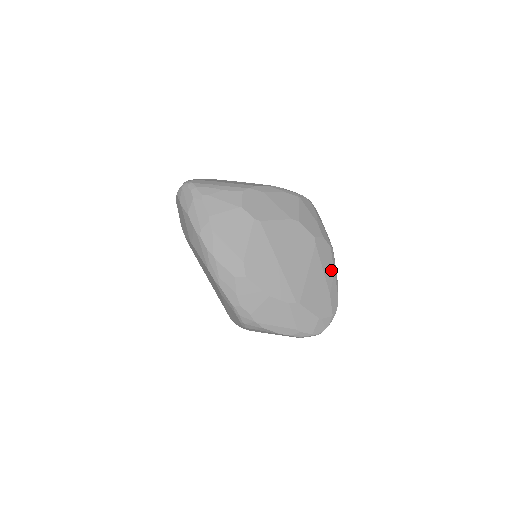
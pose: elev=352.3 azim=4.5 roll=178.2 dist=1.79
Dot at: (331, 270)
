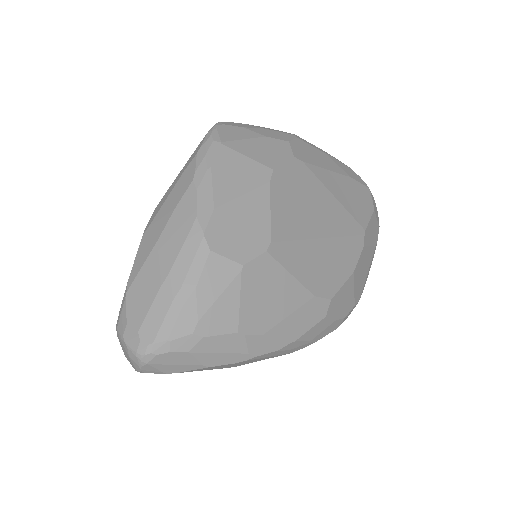
Dot at: (324, 157)
